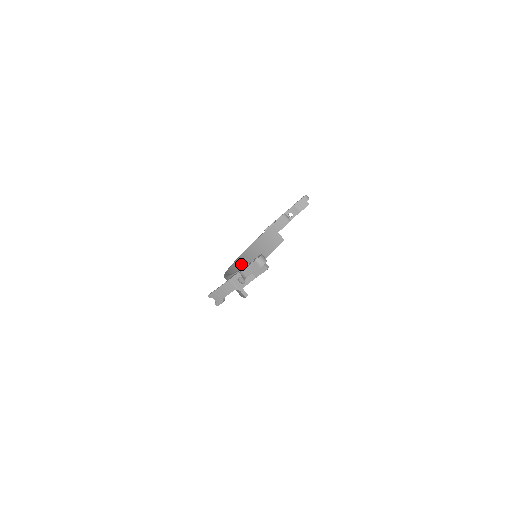
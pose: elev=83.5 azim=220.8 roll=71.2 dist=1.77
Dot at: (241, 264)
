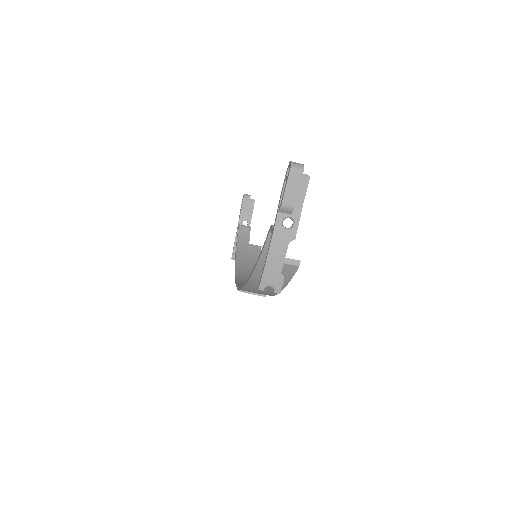
Dot at: occluded
